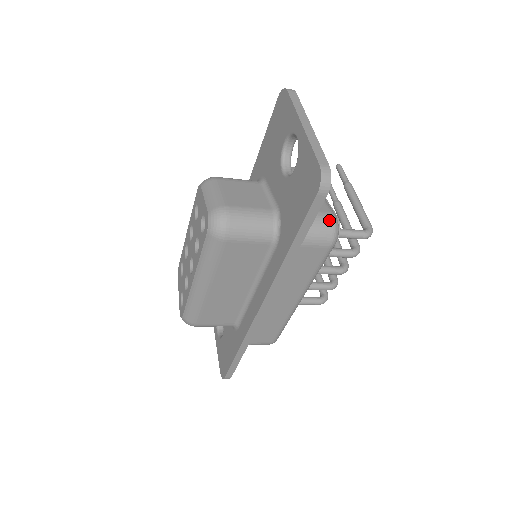
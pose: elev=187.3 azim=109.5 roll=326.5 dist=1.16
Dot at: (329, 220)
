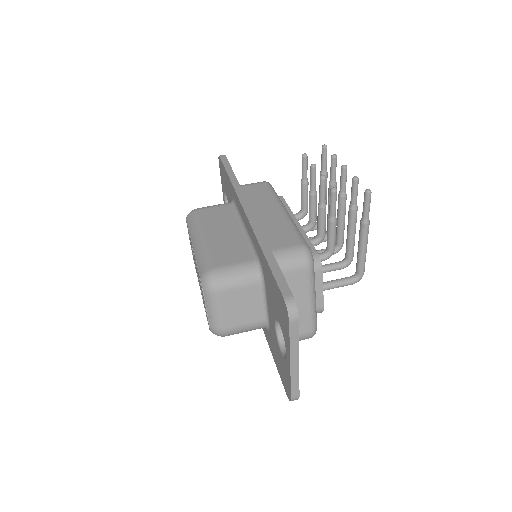
Dot at: (308, 337)
